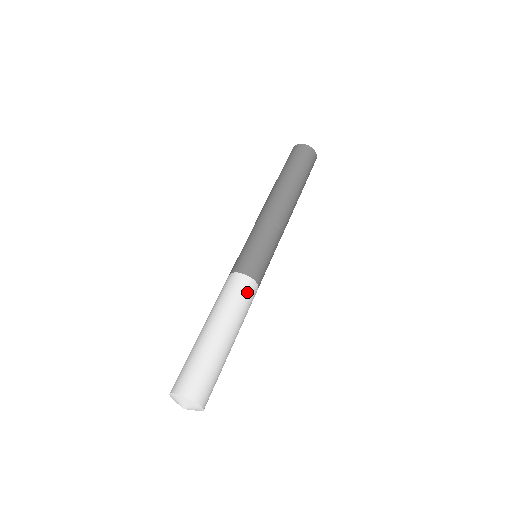
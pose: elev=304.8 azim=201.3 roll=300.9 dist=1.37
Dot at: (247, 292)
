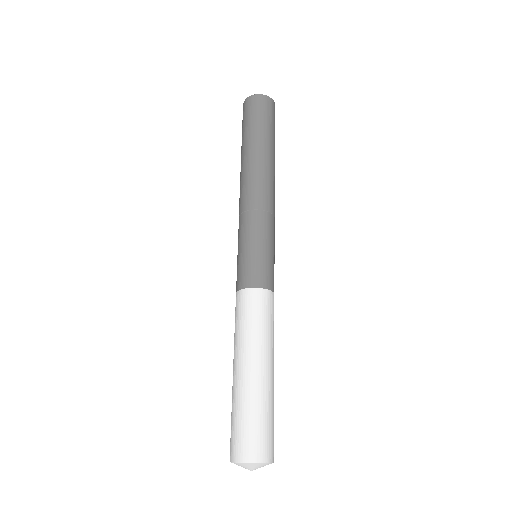
Dot at: (273, 311)
